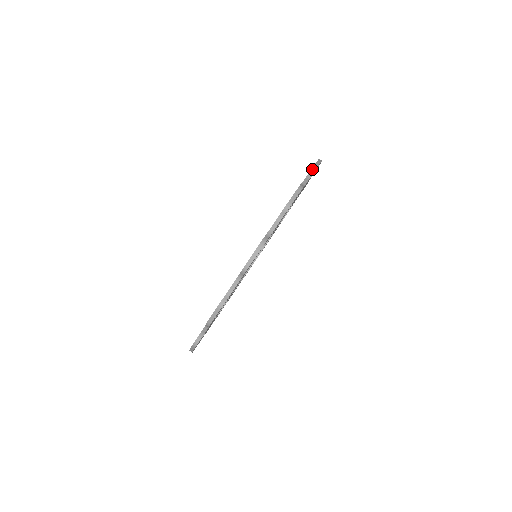
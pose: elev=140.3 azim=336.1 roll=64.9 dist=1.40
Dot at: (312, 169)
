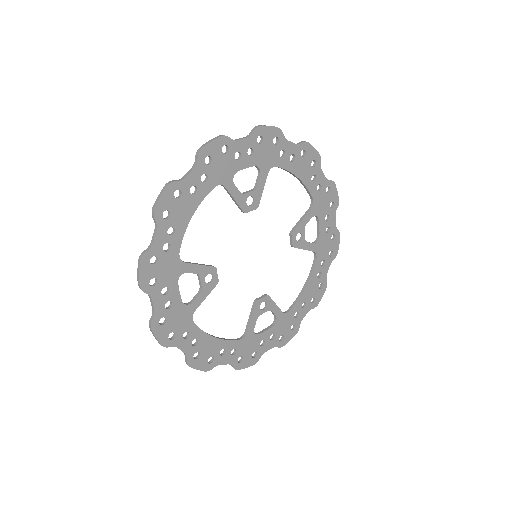
Dot at: (253, 129)
